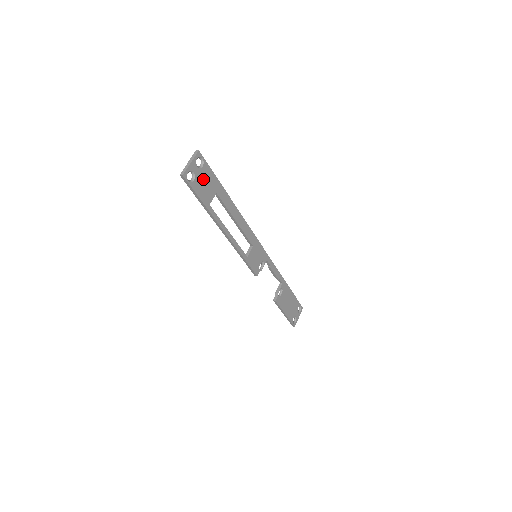
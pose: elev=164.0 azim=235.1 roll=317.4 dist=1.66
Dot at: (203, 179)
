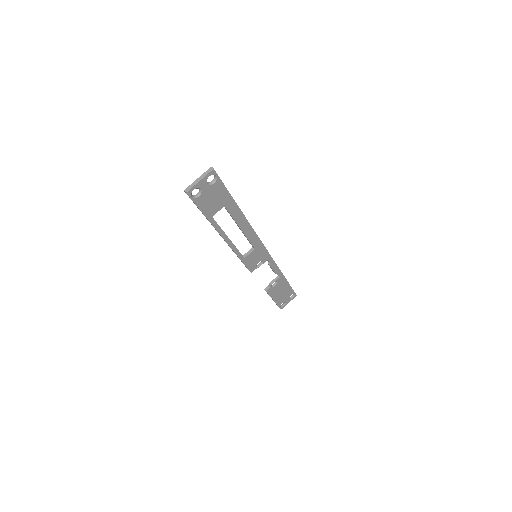
Dot at: (211, 194)
